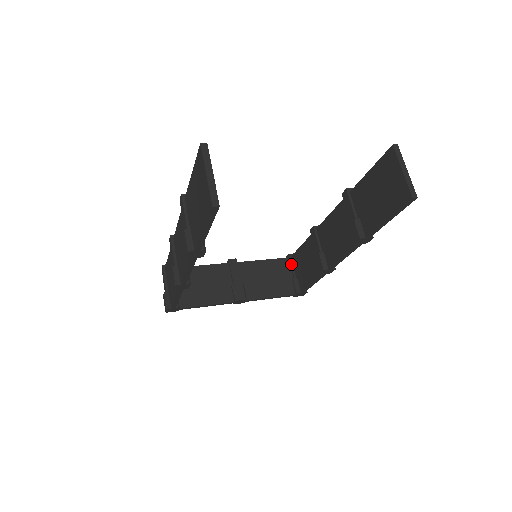
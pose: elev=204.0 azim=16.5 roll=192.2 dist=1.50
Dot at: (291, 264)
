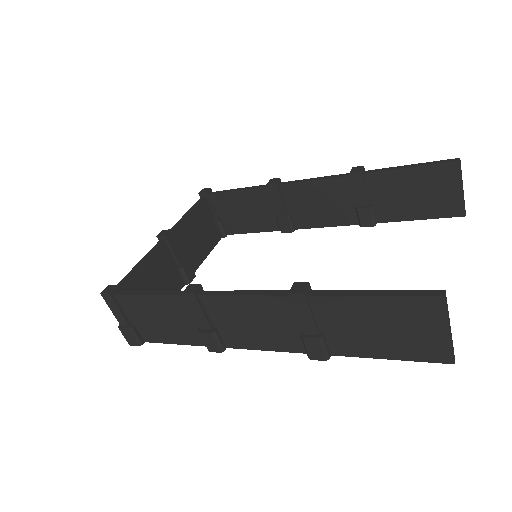
Dot at: (211, 204)
